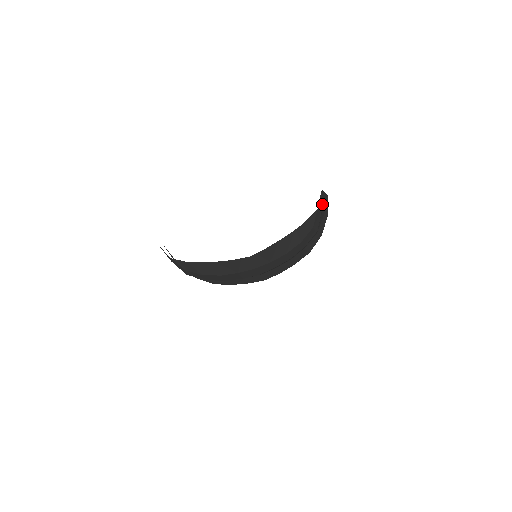
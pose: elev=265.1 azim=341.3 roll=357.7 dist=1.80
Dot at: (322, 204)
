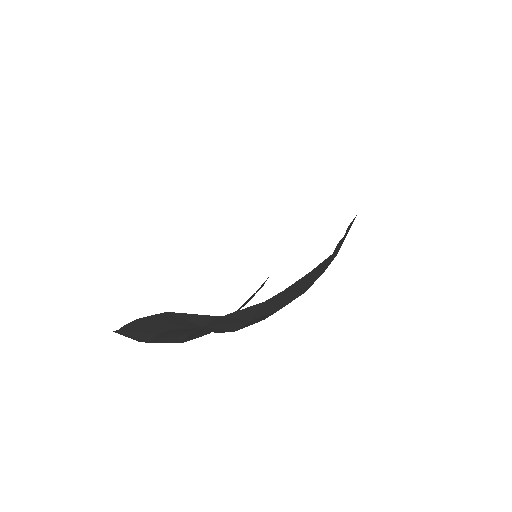
Dot at: occluded
